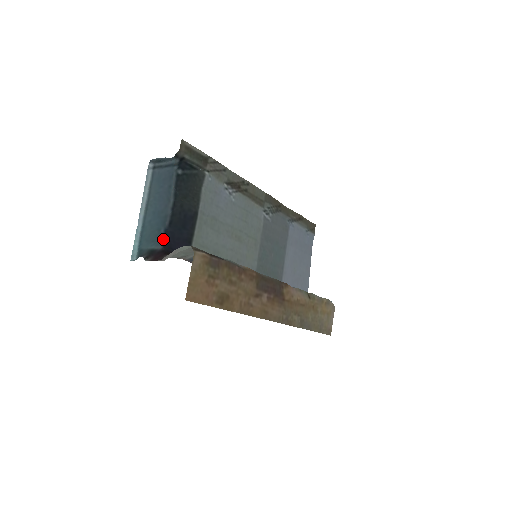
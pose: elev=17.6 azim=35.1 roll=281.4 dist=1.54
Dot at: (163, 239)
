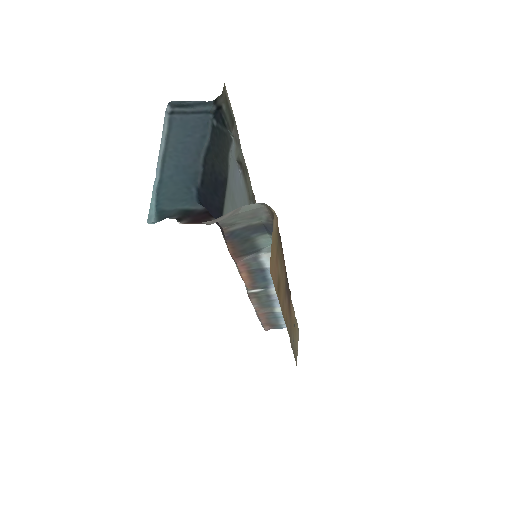
Dot at: (198, 199)
